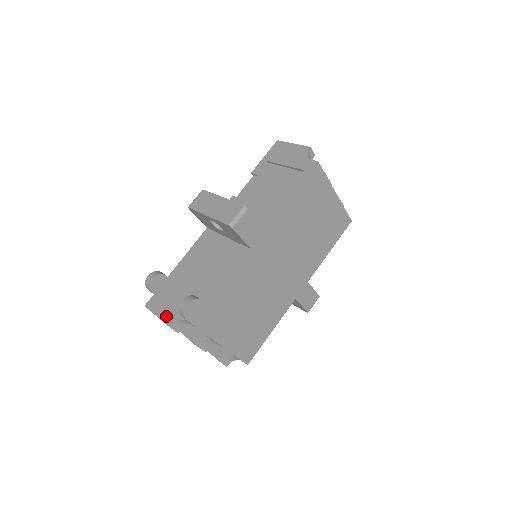
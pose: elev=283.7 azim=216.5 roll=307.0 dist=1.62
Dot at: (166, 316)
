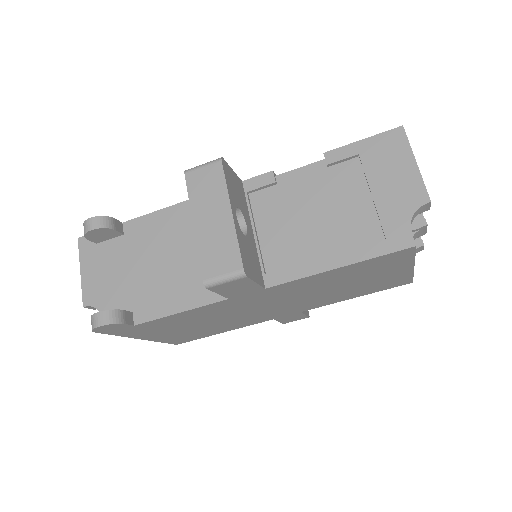
Dot at: (88, 285)
